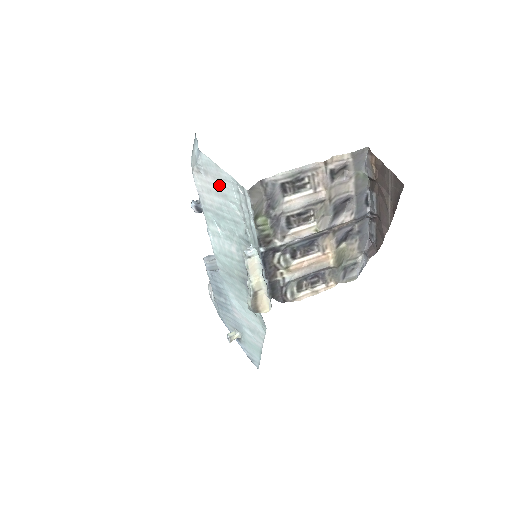
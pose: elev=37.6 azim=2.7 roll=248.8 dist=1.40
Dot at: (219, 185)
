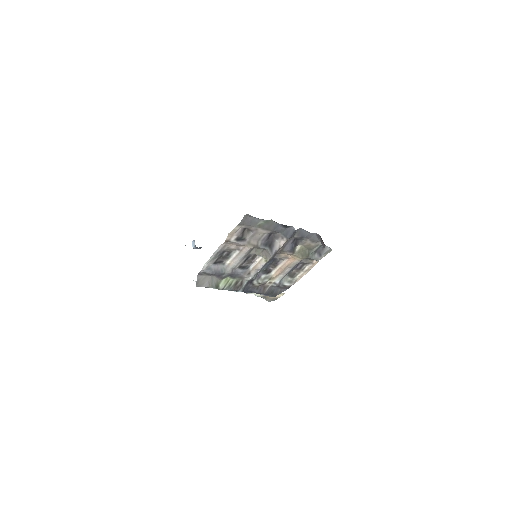
Dot at: occluded
